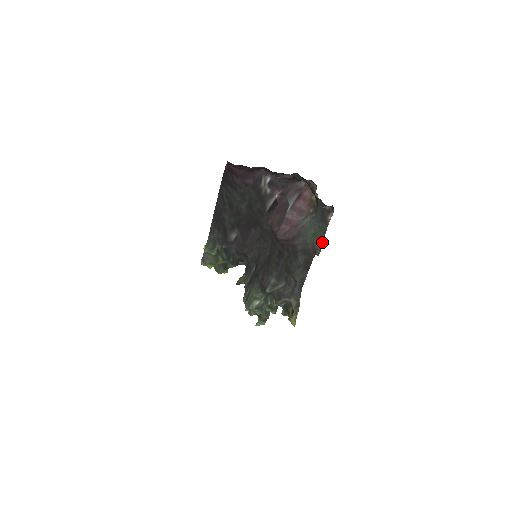
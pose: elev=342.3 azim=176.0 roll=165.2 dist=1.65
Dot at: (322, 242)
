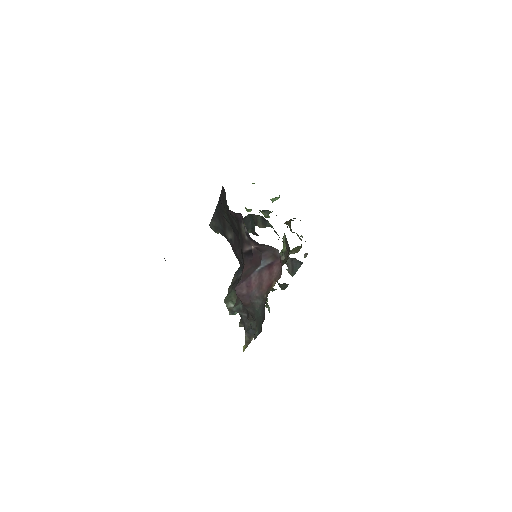
Dot at: (257, 335)
